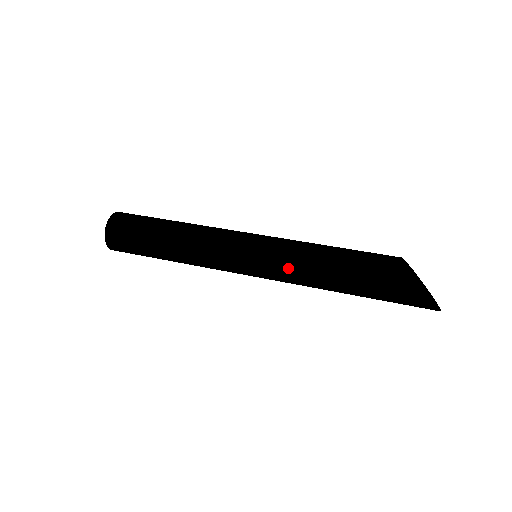
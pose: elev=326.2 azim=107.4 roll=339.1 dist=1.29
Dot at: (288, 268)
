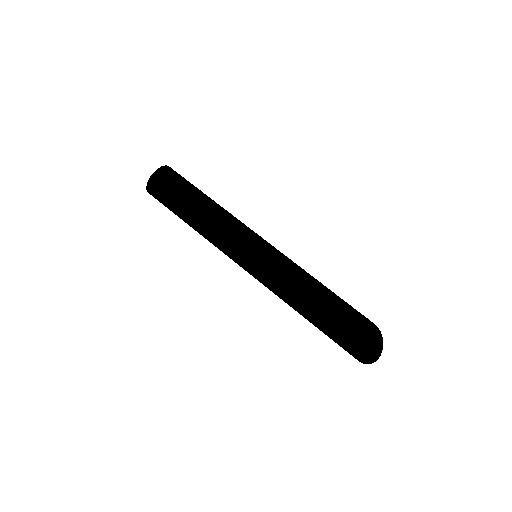
Dot at: (269, 289)
